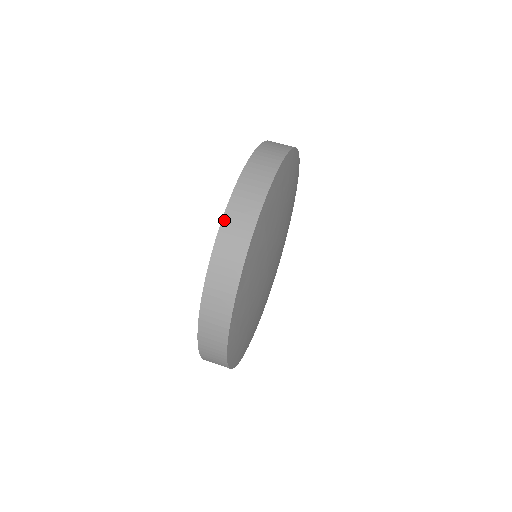
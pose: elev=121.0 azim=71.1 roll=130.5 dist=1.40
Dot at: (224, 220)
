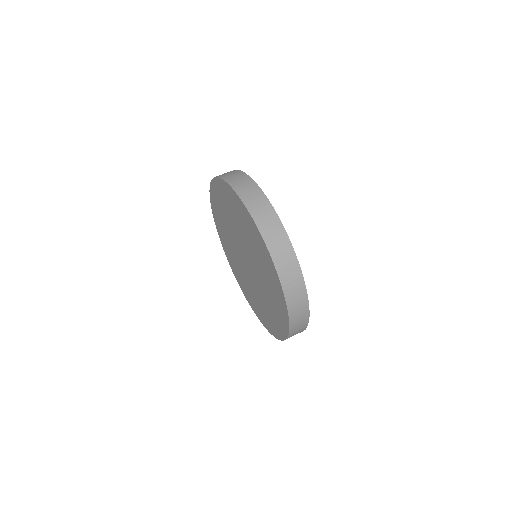
Dot at: (274, 261)
